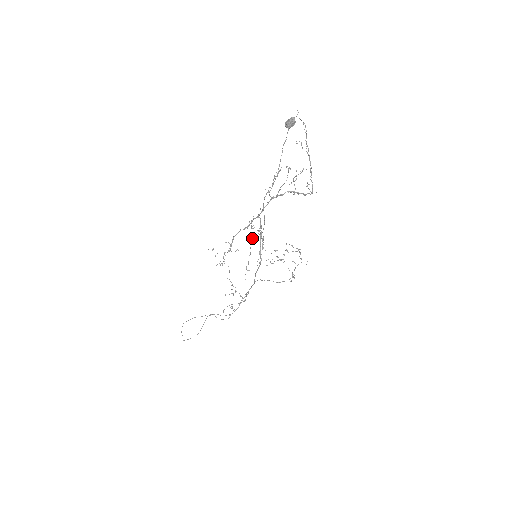
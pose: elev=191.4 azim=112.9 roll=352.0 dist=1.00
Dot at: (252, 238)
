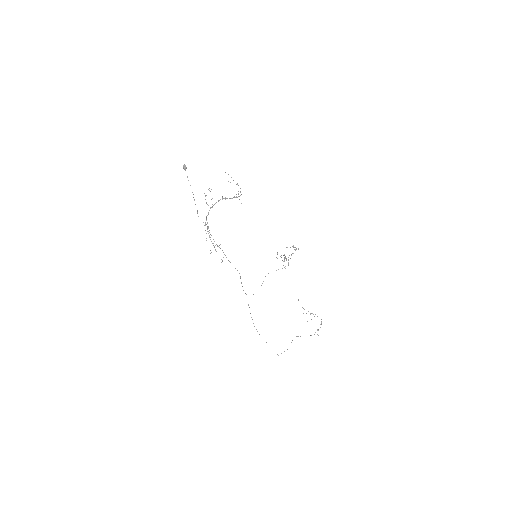
Dot at: occluded
